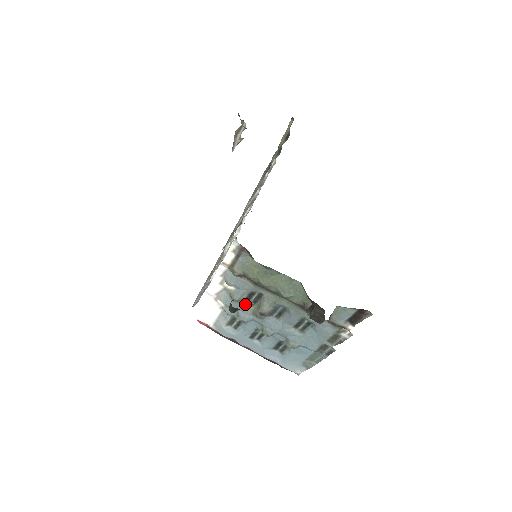
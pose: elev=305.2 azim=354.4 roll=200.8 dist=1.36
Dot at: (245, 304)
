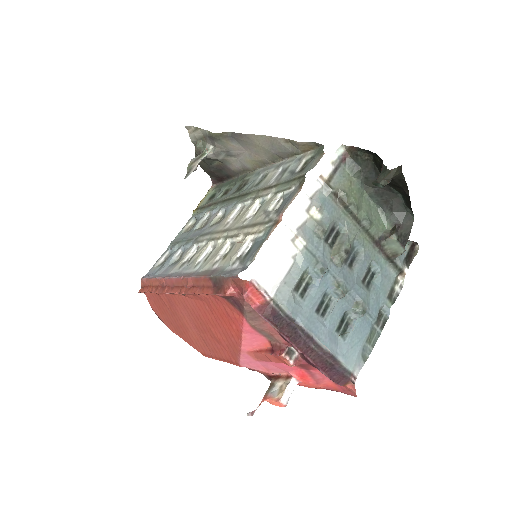
Dot at: (325, 244)
